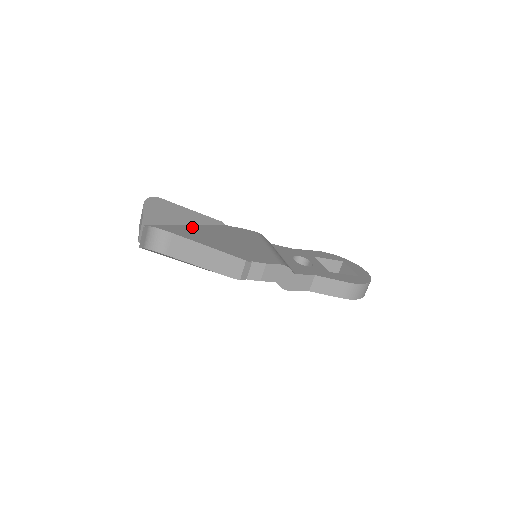
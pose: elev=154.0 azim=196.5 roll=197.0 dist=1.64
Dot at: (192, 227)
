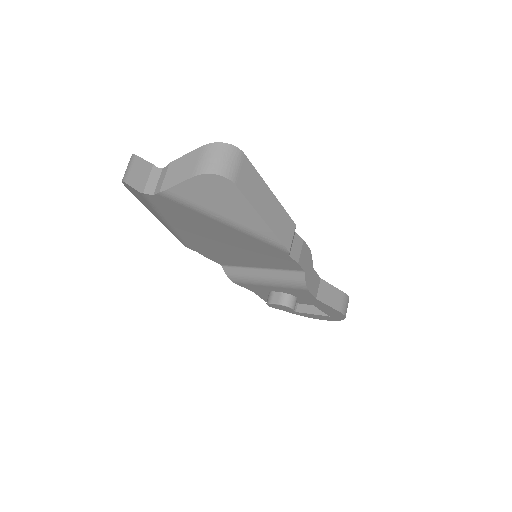
Dot at: occluded
